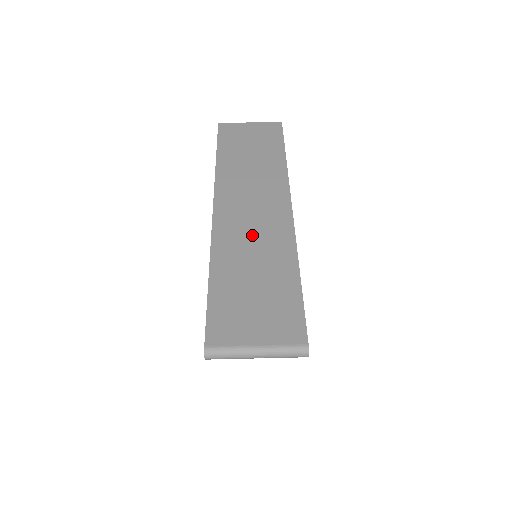
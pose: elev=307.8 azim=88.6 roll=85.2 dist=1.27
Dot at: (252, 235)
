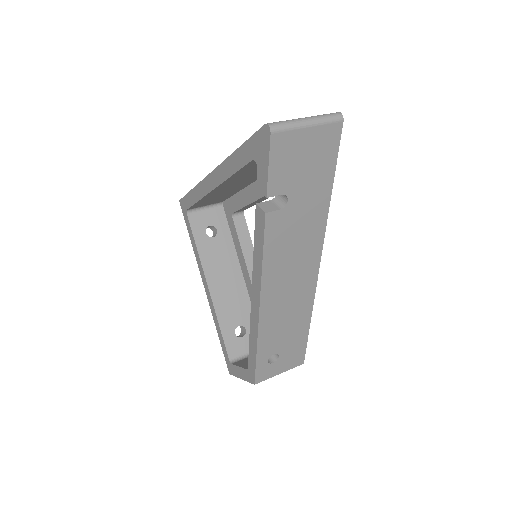
Dot at: occluded
